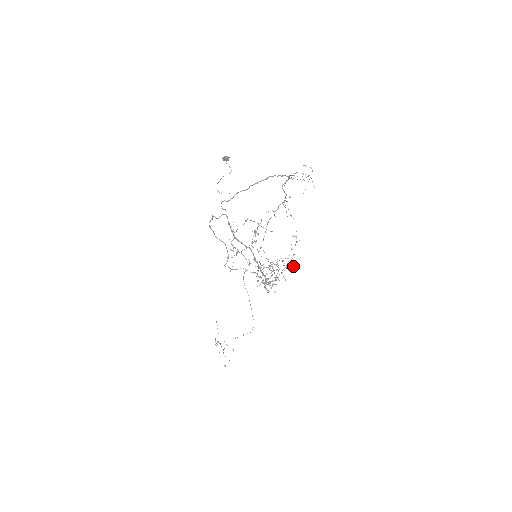
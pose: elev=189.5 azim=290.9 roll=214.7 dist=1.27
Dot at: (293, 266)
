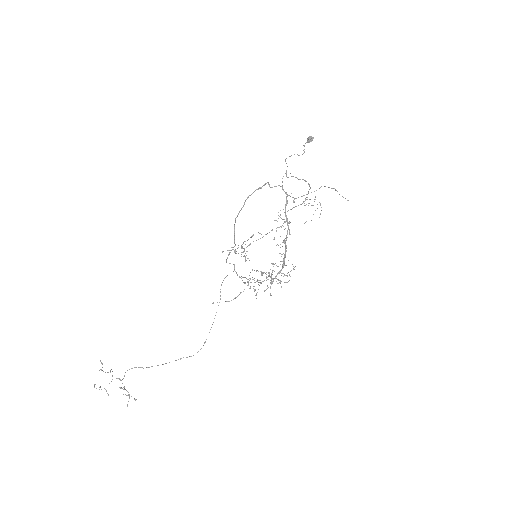
Dot at: occluded
